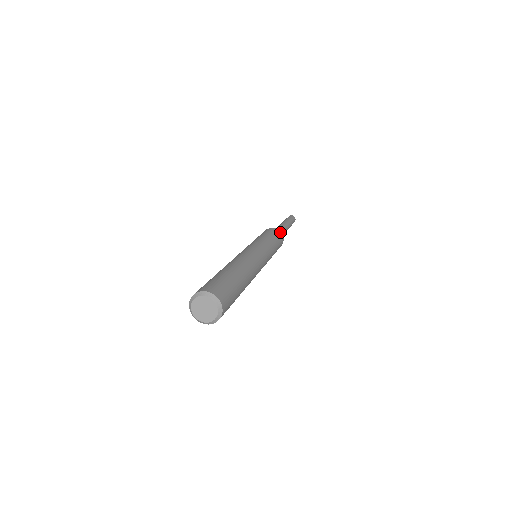
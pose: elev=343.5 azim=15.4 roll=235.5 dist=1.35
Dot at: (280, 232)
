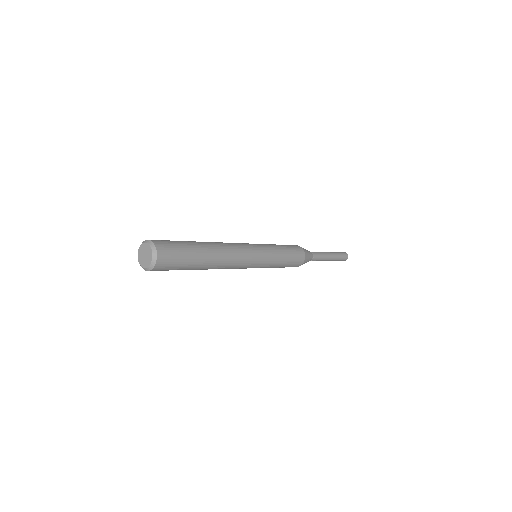
Dot at: (300, 247)
